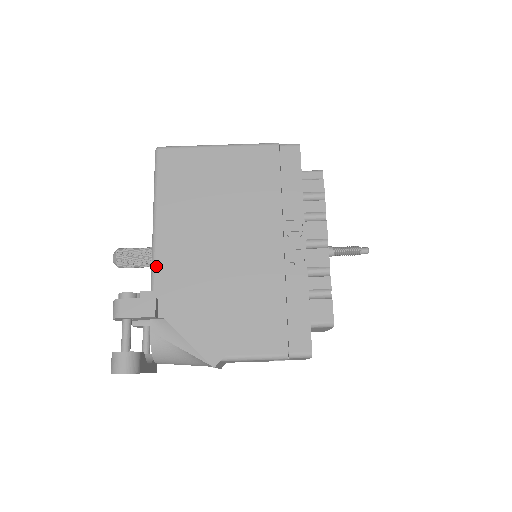
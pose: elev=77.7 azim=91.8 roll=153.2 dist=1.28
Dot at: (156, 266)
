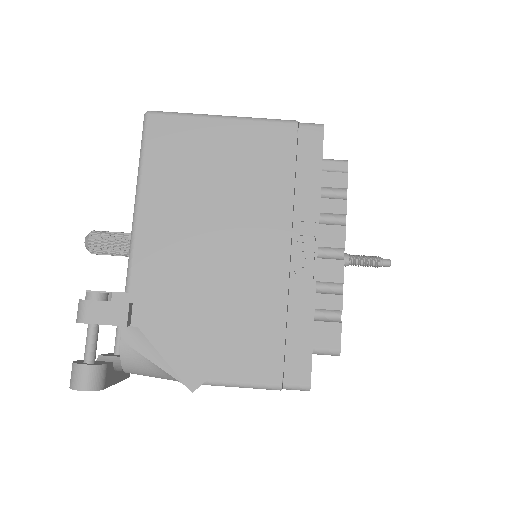
Dot at: (133, 262)
